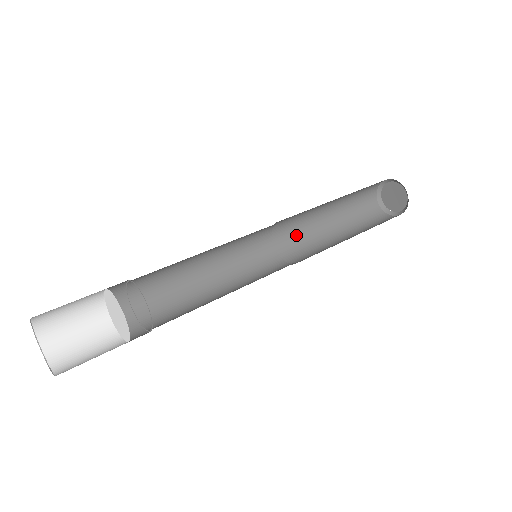
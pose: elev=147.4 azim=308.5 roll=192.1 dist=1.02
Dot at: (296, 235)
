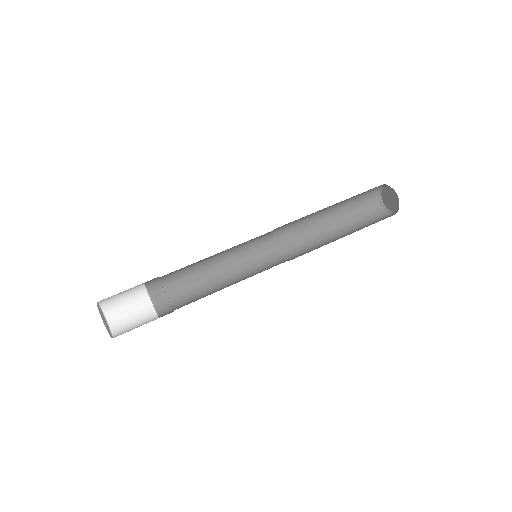
Dot at: (295, 228)
